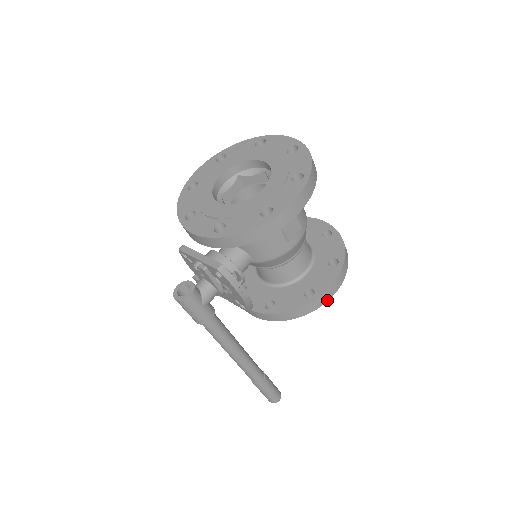
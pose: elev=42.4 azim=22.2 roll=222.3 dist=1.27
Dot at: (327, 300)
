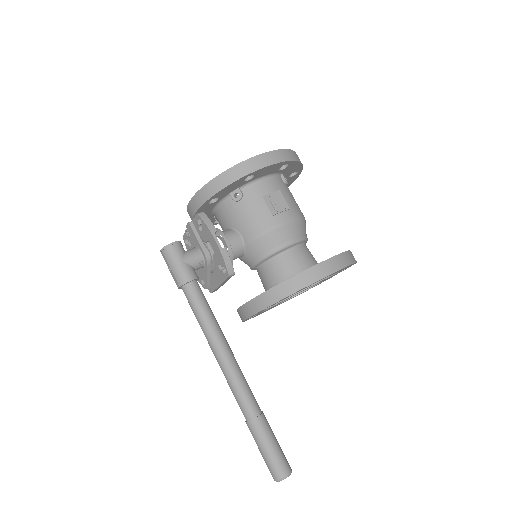
Dot at: (319, 278)
